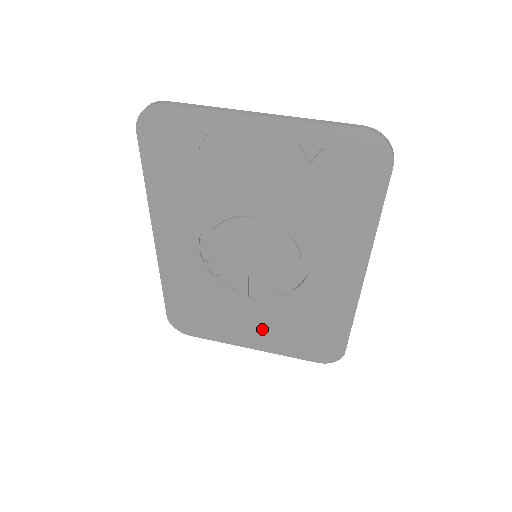
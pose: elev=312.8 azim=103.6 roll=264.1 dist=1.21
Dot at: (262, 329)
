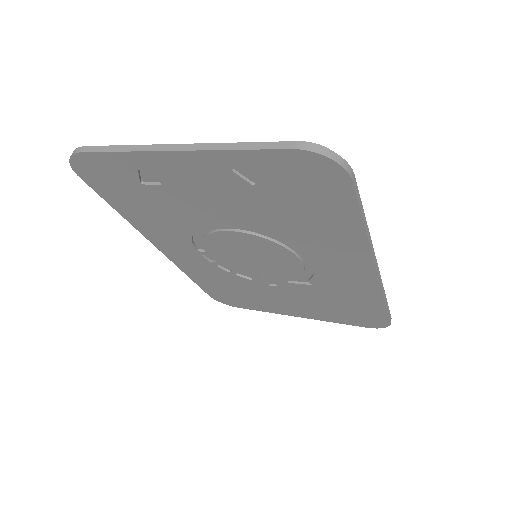
Dot at: (298, 305)
